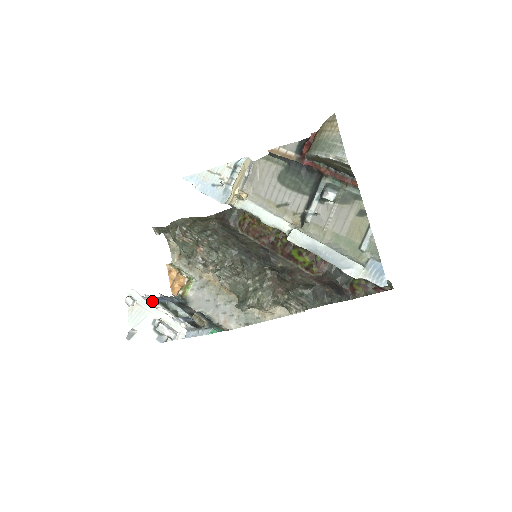
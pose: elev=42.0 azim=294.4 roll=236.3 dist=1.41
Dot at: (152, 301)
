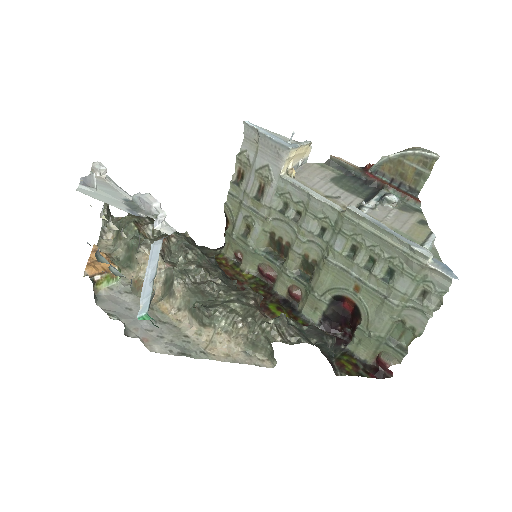
Dot at: (103, 213)
